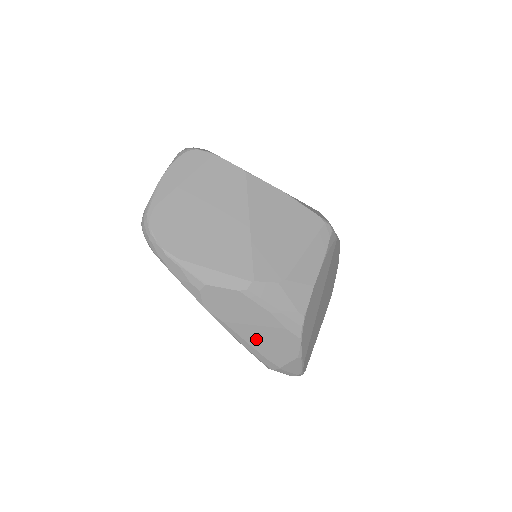
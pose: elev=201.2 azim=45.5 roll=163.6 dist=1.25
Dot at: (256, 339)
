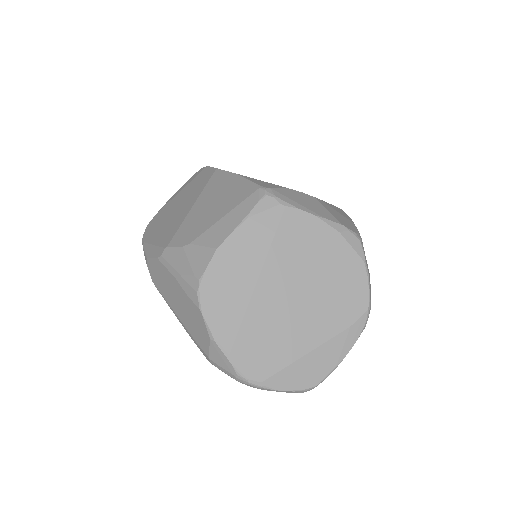
Dot at: (183, 315)
